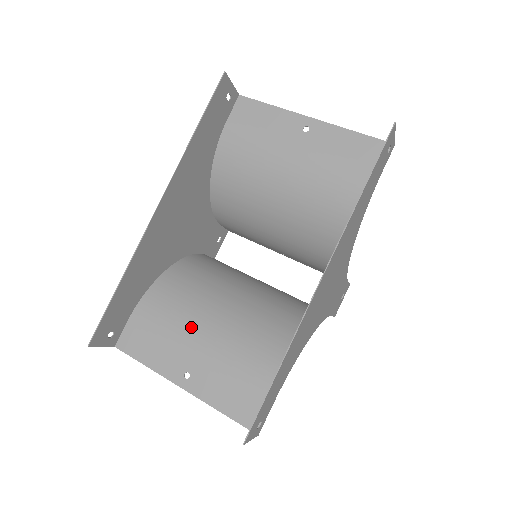
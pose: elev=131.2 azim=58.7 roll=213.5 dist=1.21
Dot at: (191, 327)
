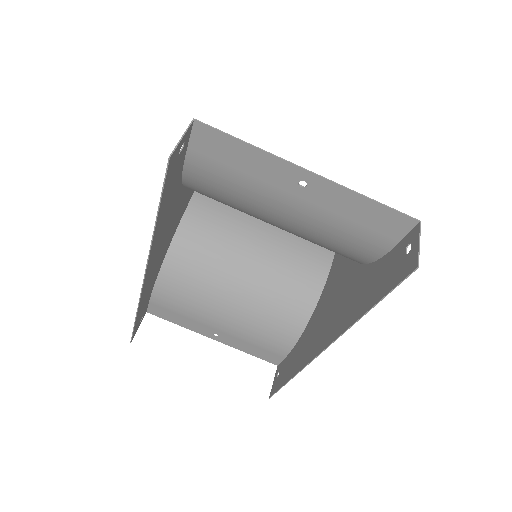
Dot at: (208, 310)
